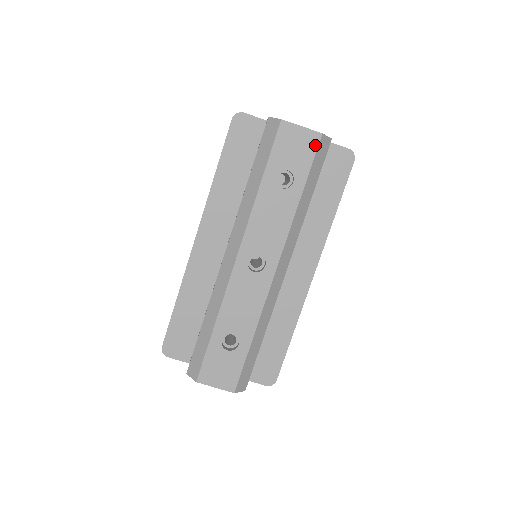
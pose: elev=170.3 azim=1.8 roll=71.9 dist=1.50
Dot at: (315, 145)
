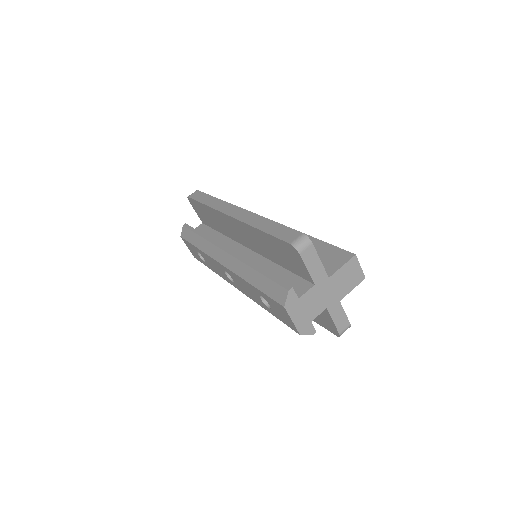
Dot at: (292, 328)
